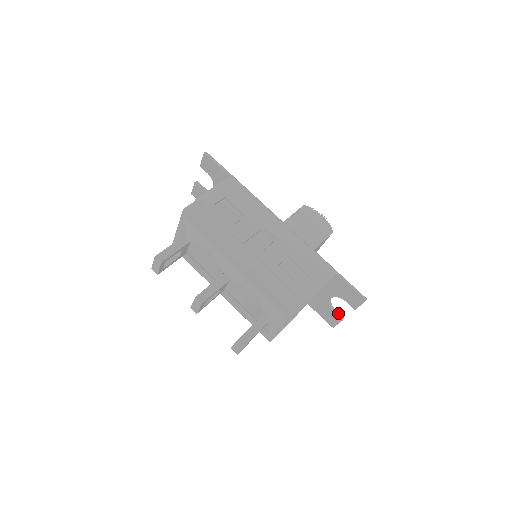
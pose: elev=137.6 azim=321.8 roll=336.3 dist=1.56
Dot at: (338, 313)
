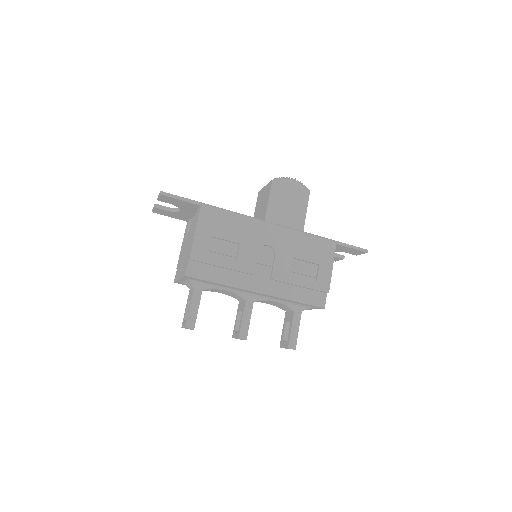
Dot at: (338, 255)
